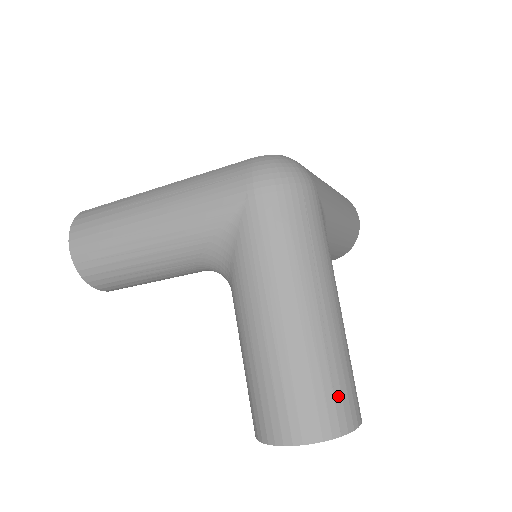
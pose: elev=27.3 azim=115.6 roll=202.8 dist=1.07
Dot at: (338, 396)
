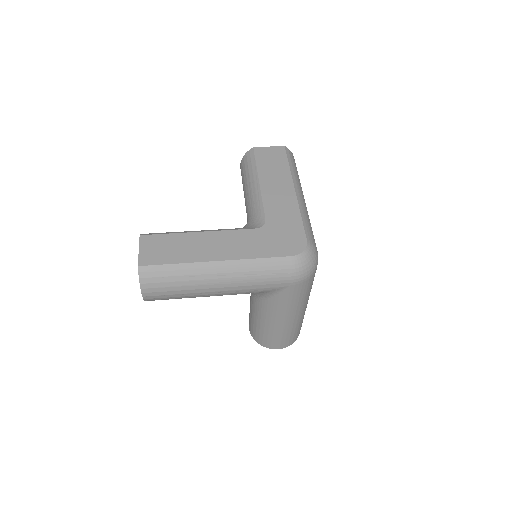
Dot at: (300, 328)
